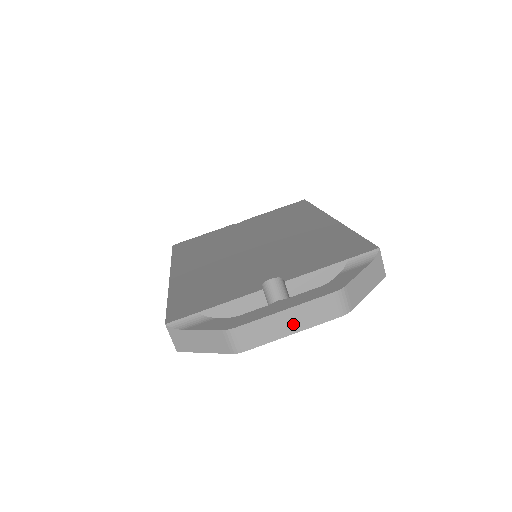
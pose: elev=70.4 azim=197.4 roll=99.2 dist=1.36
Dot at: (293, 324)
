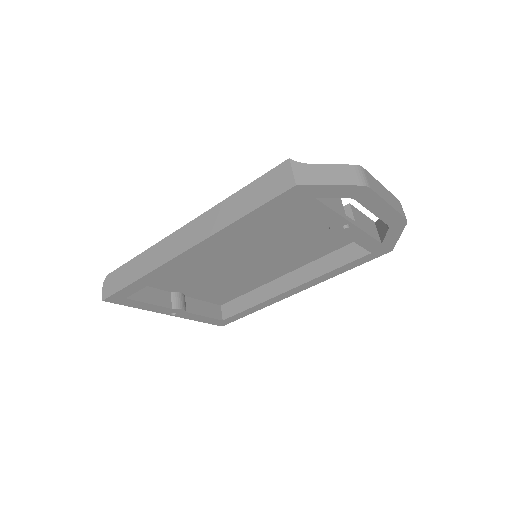
Dot at: (388, 198)
